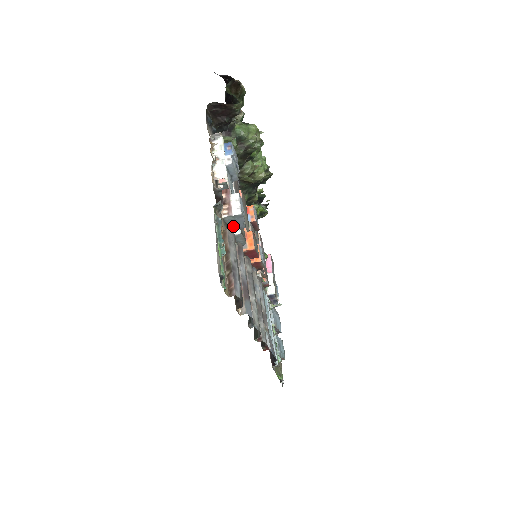
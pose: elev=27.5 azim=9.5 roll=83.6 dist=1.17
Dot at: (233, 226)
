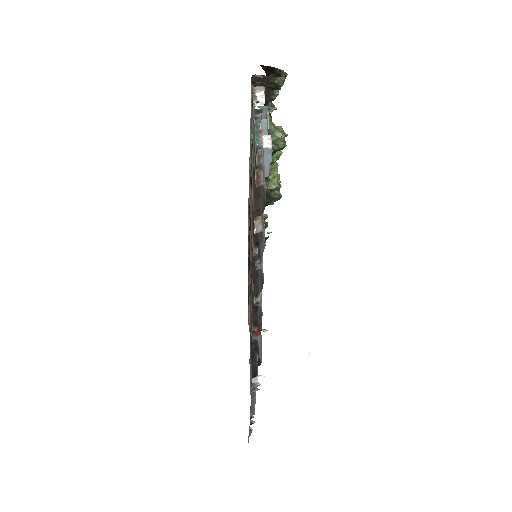
Dot at: occluded
